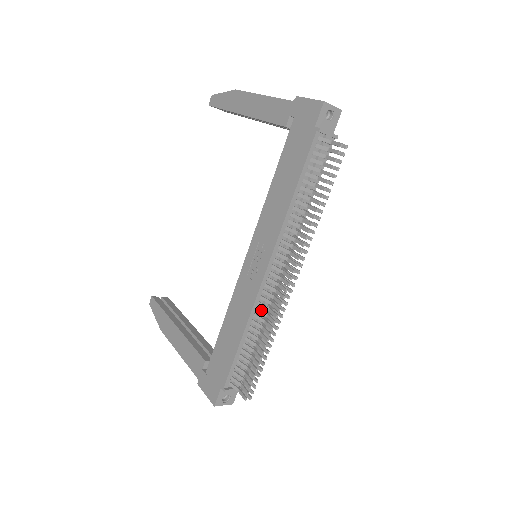
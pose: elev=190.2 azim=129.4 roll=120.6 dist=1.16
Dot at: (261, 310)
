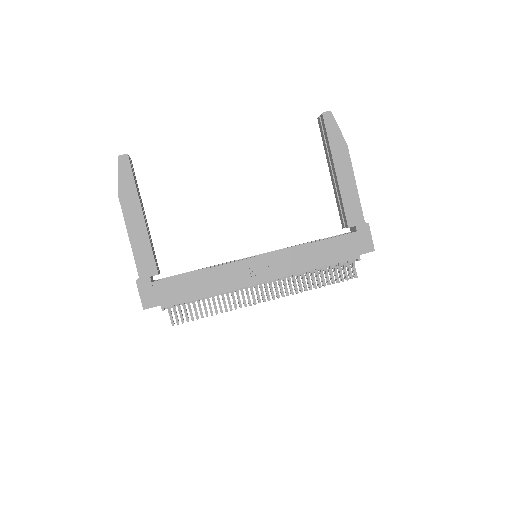
Dot at: occluded
